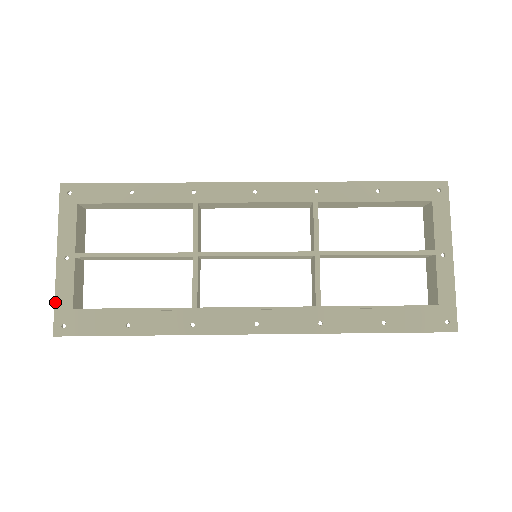
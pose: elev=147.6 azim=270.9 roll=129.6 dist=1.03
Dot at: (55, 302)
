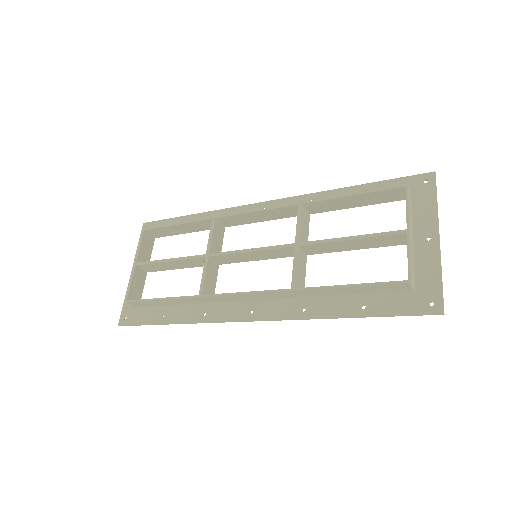
Dot at: (124, 301)
